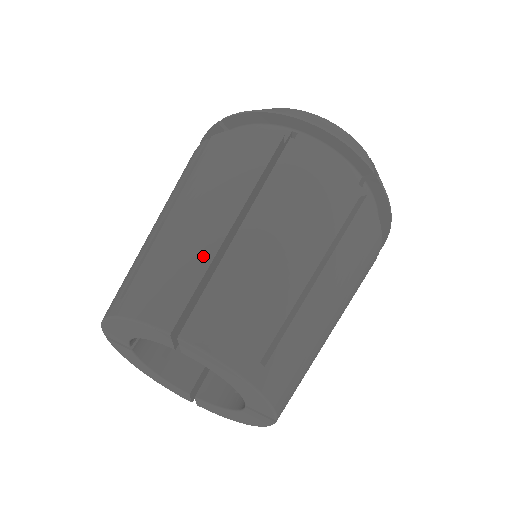
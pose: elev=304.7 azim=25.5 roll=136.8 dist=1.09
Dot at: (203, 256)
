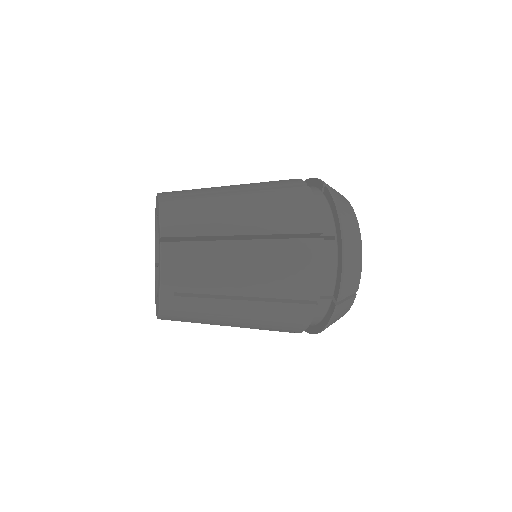
Dot at: occluded
